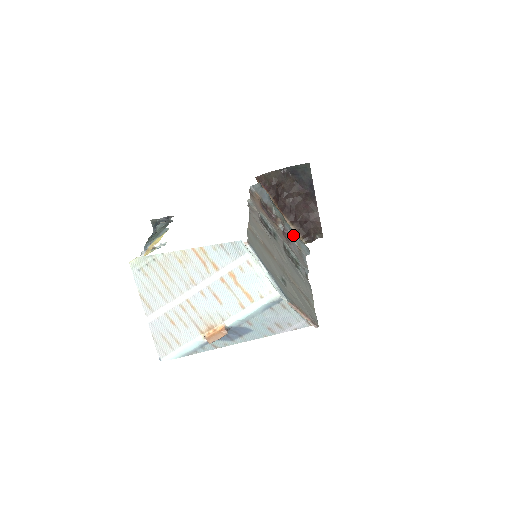
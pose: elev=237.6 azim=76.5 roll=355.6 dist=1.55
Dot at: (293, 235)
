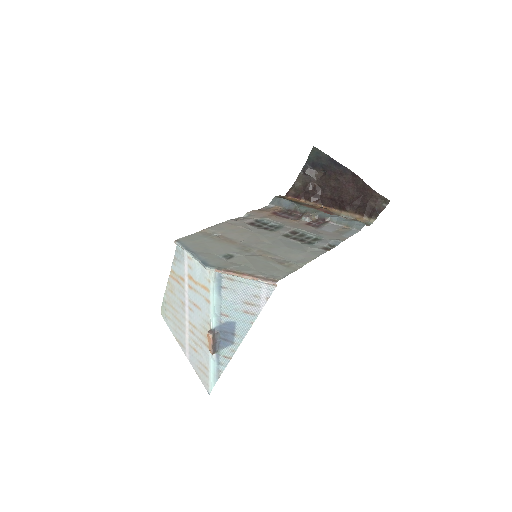
Dot at: (333, 219)
